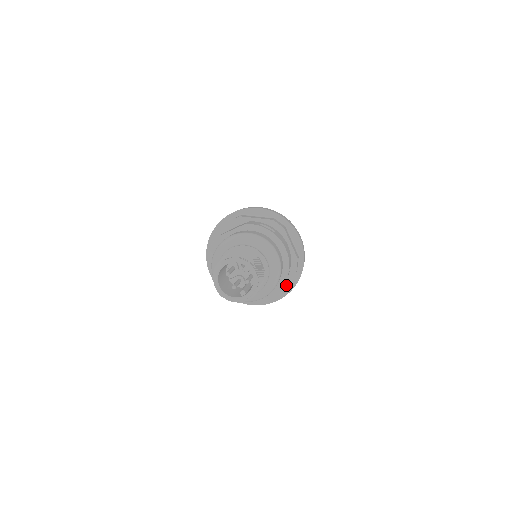
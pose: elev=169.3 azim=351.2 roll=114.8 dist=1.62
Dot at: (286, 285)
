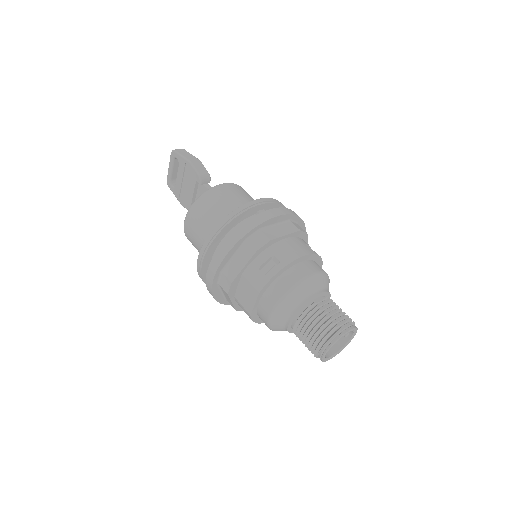
Dot at: occluded
